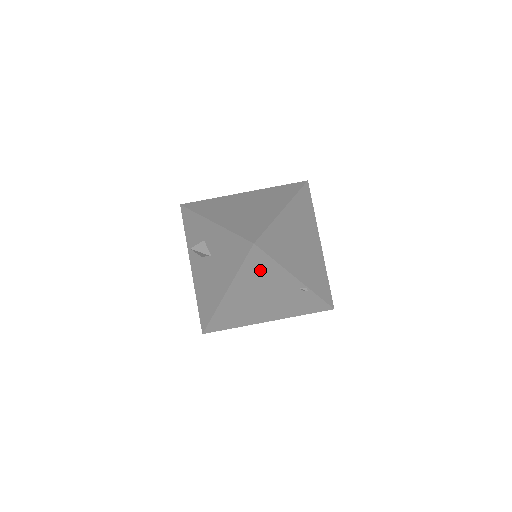
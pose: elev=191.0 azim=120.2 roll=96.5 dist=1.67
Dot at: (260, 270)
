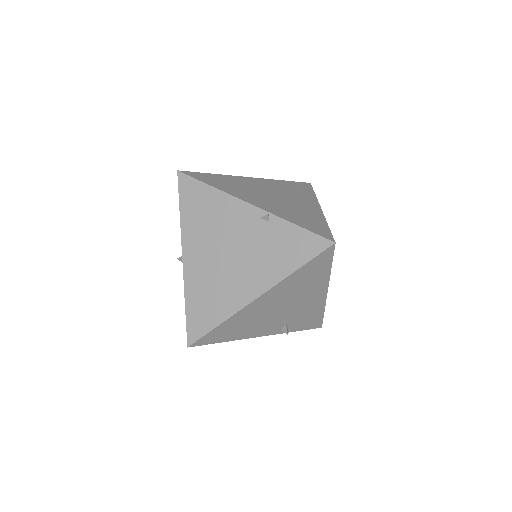
Dot at: (201, 206)
